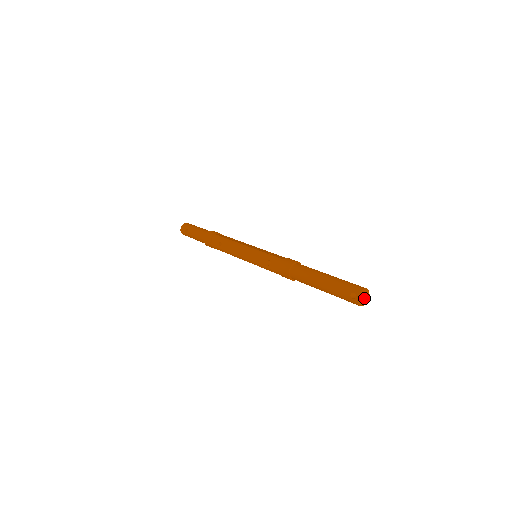
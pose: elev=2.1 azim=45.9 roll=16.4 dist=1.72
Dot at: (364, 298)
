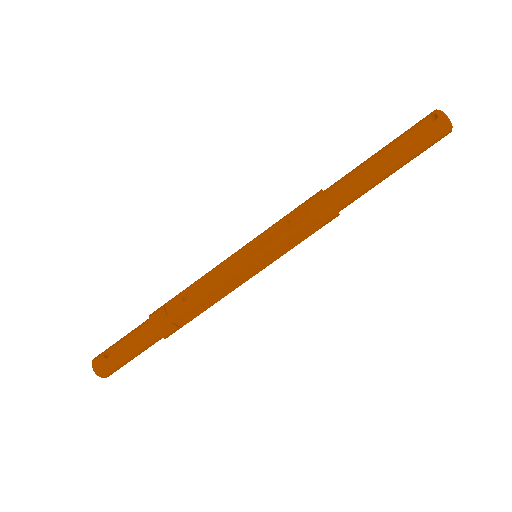
Dot at: occluded
